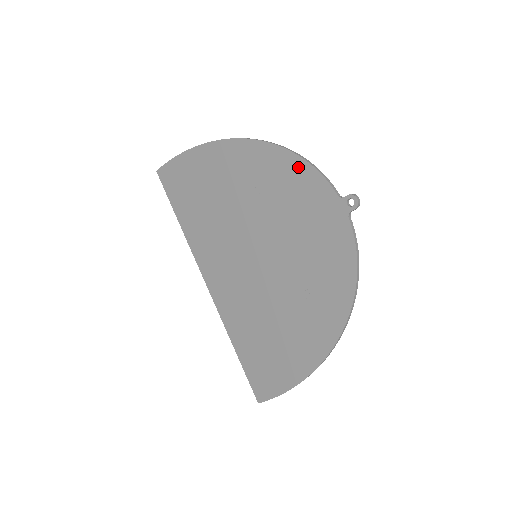
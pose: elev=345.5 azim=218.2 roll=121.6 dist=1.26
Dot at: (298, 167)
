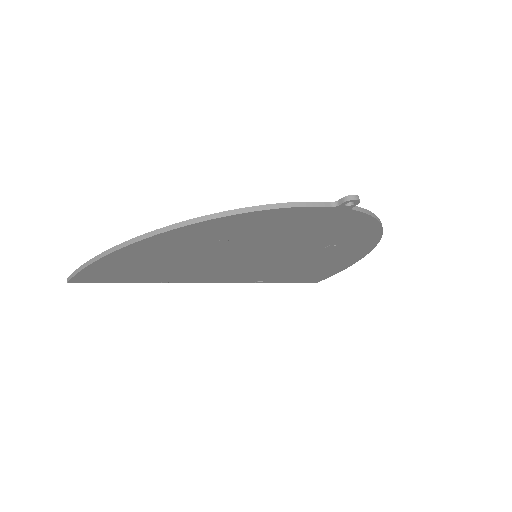
Dot at: (265, 215)
